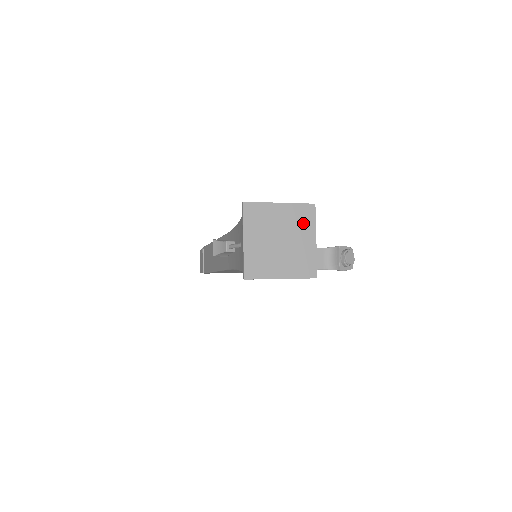
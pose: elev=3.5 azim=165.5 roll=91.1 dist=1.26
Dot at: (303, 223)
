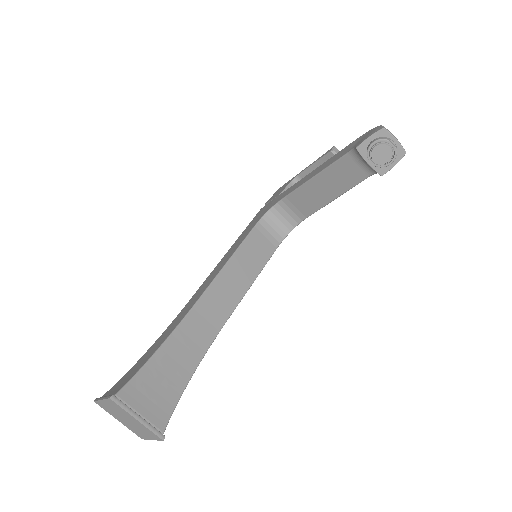
Dot at: (121, 410)
